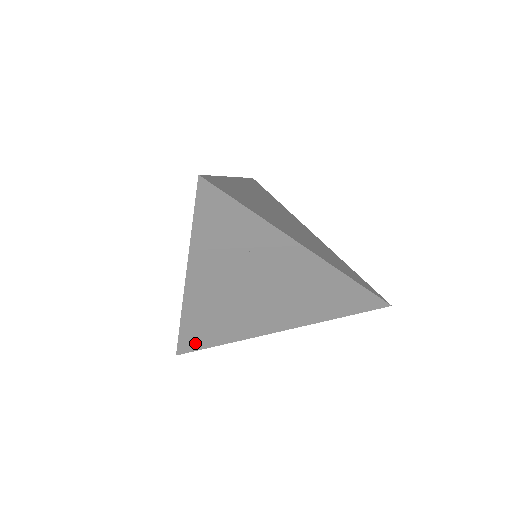
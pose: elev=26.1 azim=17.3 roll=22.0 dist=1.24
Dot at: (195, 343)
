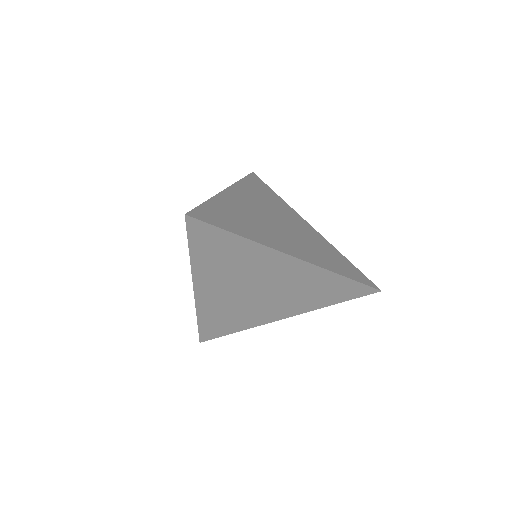
Dot at: (214, 333)
